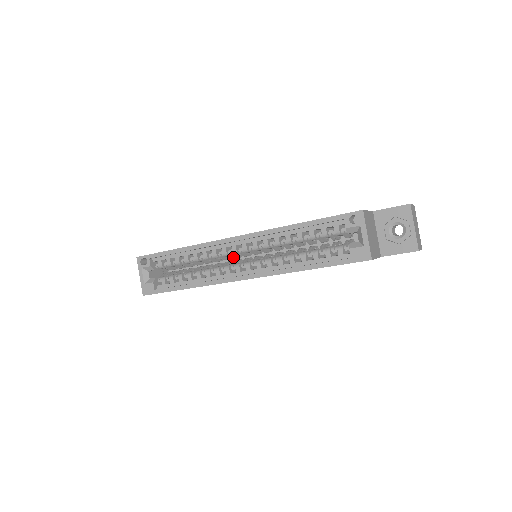
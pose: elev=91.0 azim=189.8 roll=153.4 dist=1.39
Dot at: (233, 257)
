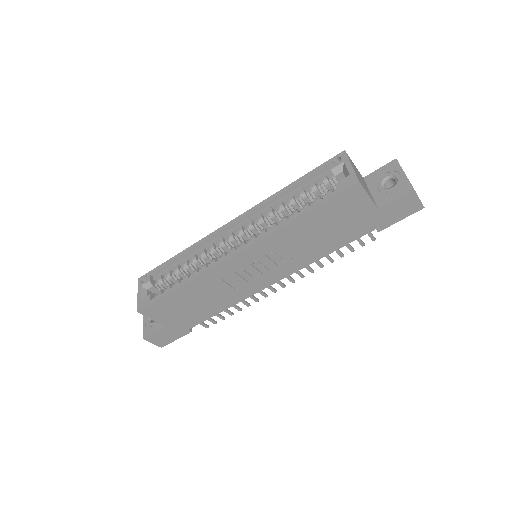
Dot at: occluded
